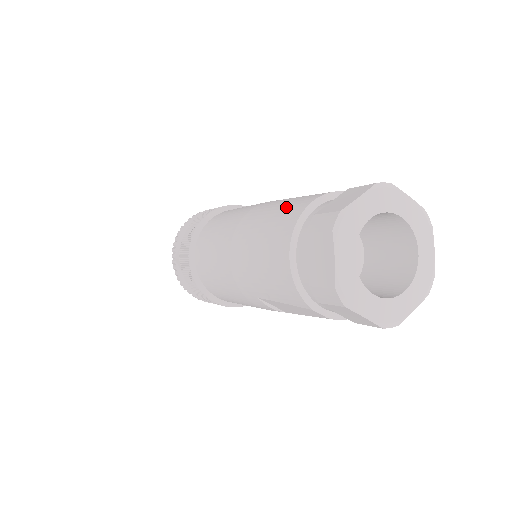
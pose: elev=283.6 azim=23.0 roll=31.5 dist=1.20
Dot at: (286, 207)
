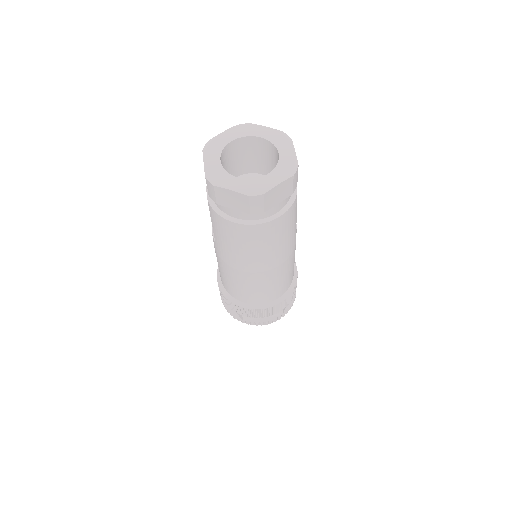
Dot at: occluded
